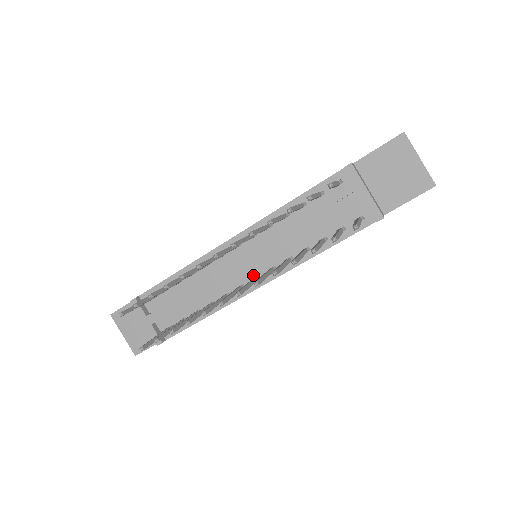
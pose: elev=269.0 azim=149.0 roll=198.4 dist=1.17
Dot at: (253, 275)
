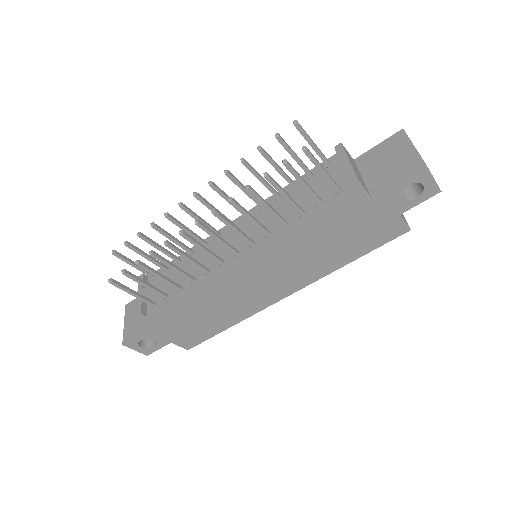
Dot at: occluded
